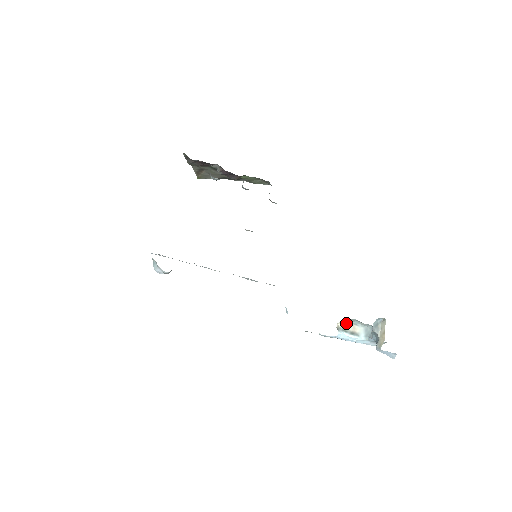
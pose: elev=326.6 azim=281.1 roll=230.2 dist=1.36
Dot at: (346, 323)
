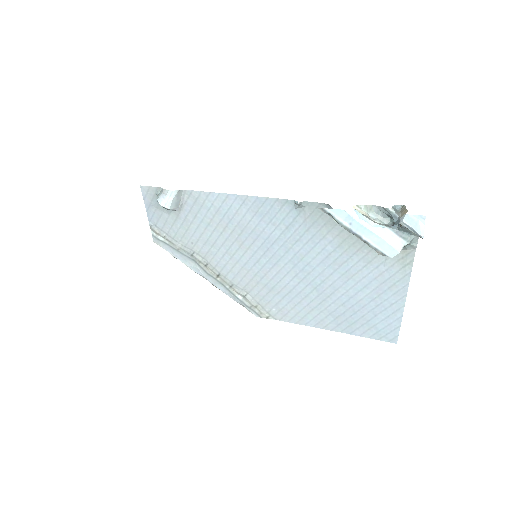
Dot at: (362, 211)
